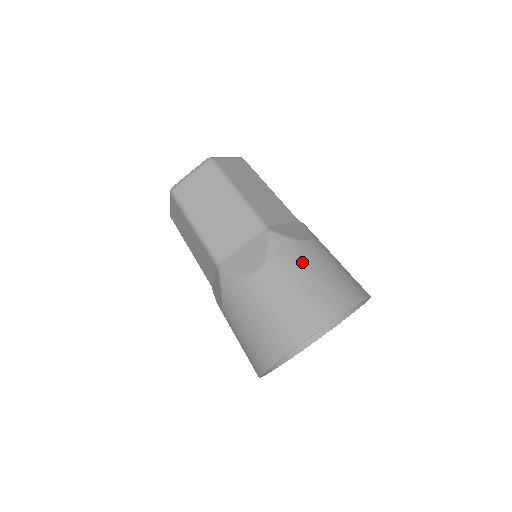
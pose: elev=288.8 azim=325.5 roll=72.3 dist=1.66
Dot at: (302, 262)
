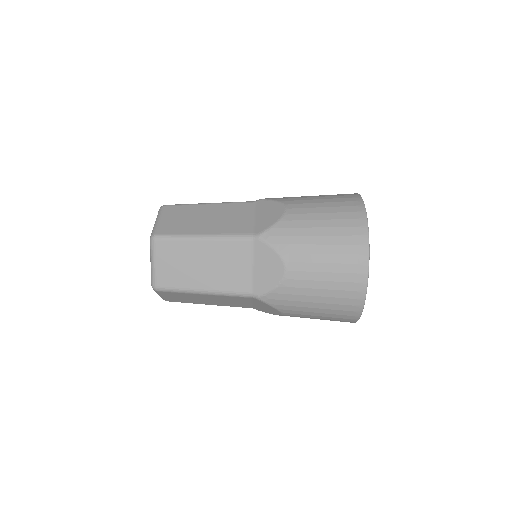
Dot at: (304, 230)
